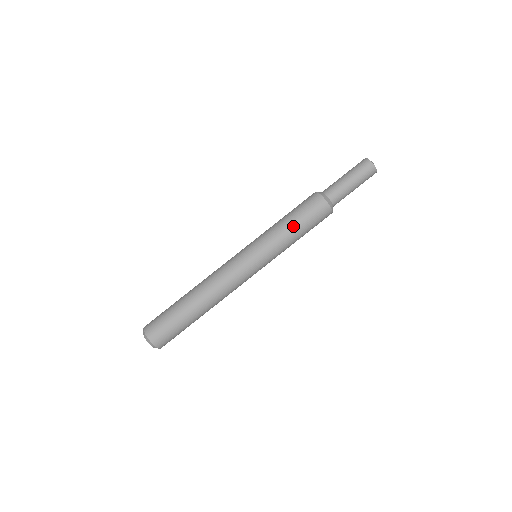
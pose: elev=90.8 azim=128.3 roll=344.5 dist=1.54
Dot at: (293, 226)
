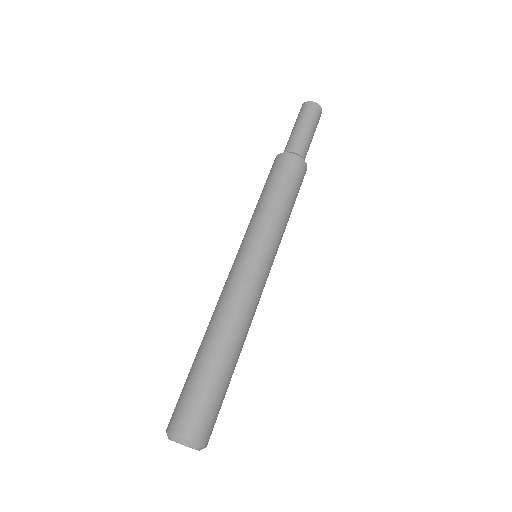
Dot at: (285, 200)
